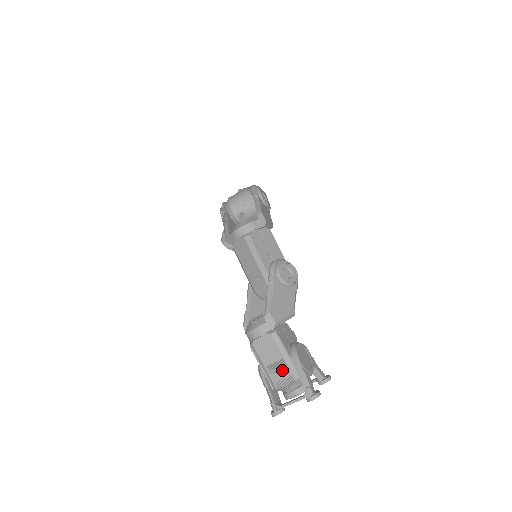
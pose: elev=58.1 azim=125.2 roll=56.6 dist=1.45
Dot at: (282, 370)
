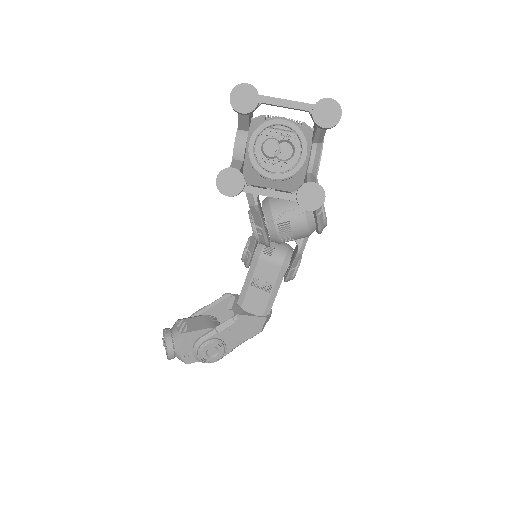
Dot at: occluded
